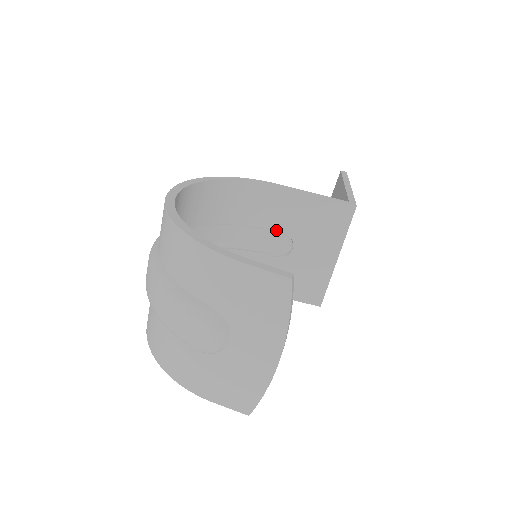
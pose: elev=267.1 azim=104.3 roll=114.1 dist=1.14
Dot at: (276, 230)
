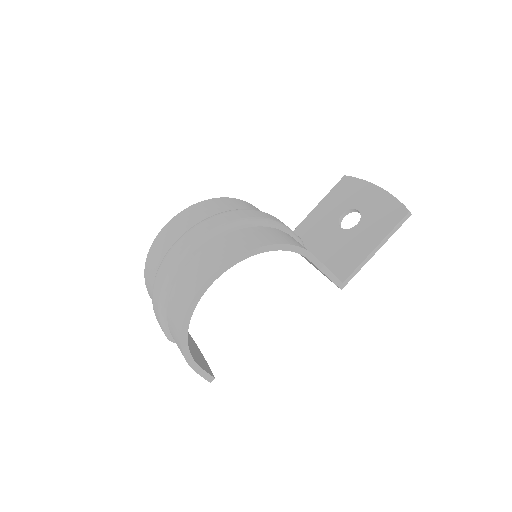
Dot at: occluded
